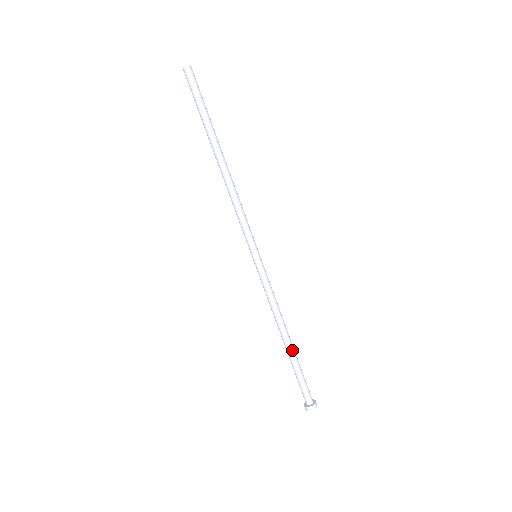
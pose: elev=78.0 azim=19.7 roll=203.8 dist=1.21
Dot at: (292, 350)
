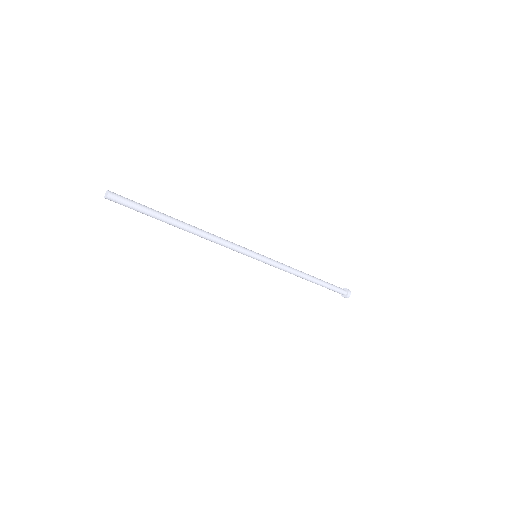
Dot at: (316, 281)
